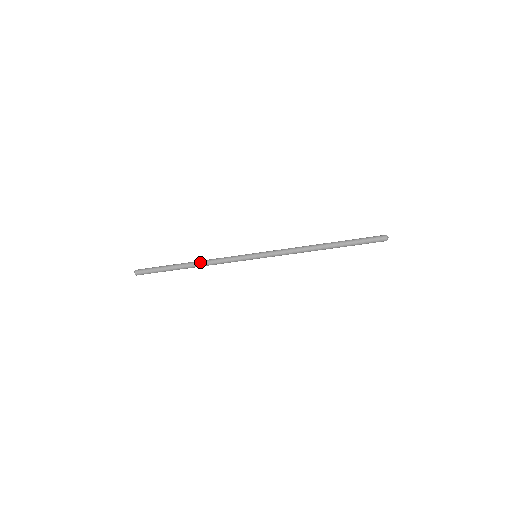
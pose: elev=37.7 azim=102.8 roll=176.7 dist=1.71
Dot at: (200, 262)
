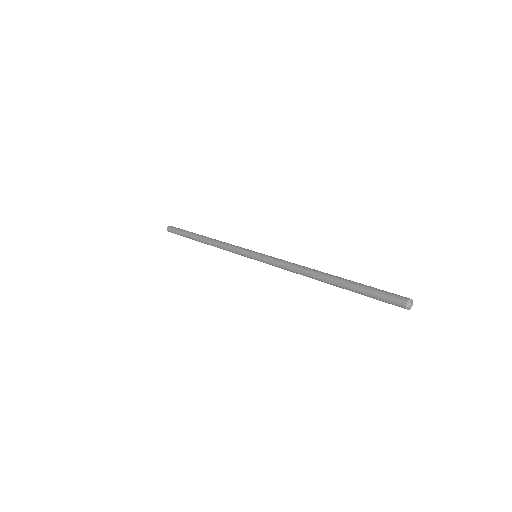
Dot at: (209, 242)
